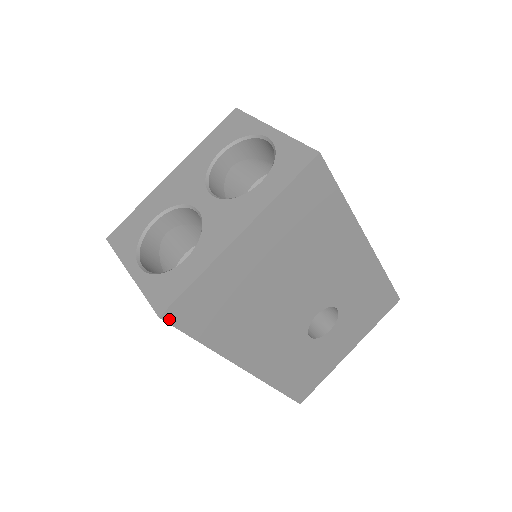
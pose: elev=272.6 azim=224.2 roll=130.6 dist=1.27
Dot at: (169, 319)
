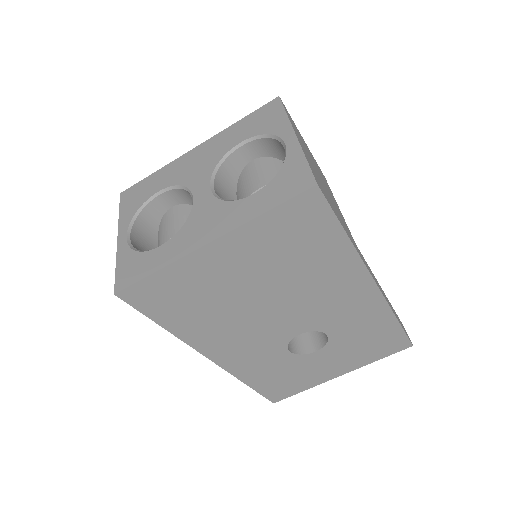
Dot at: (125, 298)
